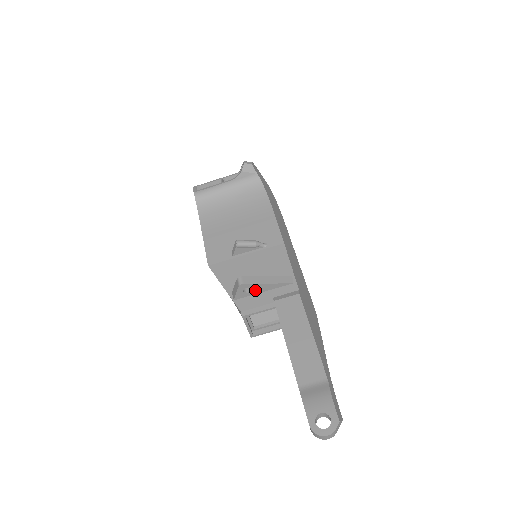
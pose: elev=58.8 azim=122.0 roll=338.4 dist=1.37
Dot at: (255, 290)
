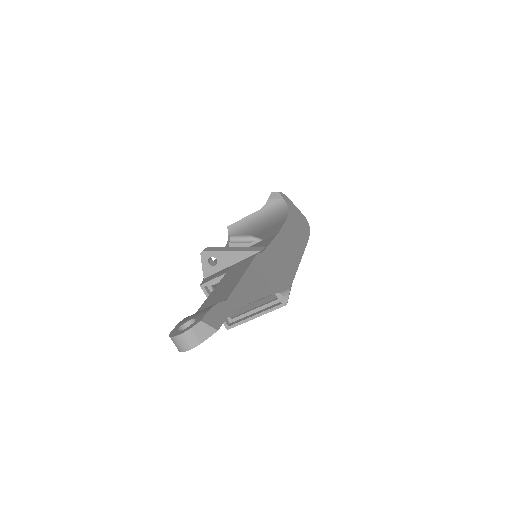
Dot at: (221, 262)
